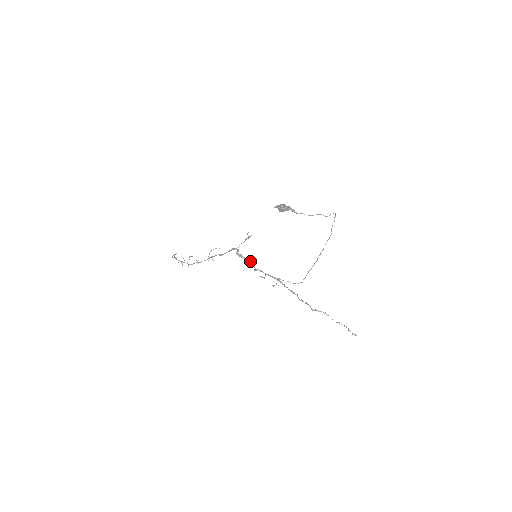
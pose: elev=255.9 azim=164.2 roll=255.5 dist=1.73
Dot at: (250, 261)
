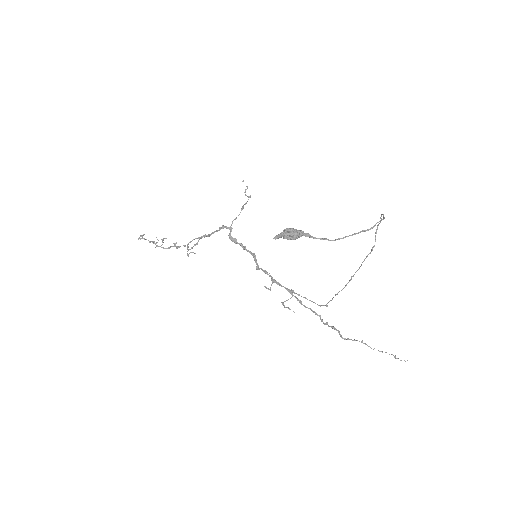
Dot at: (249, 251)
